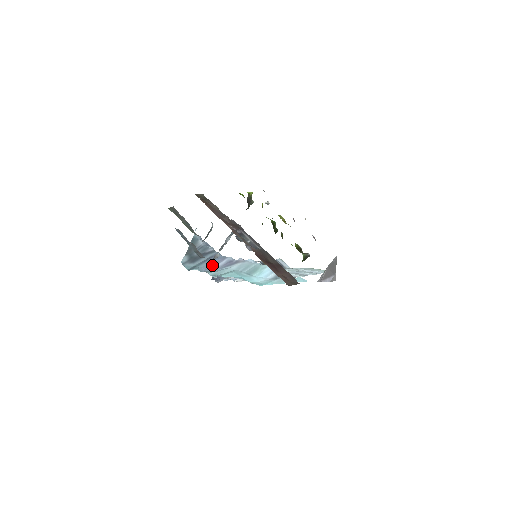
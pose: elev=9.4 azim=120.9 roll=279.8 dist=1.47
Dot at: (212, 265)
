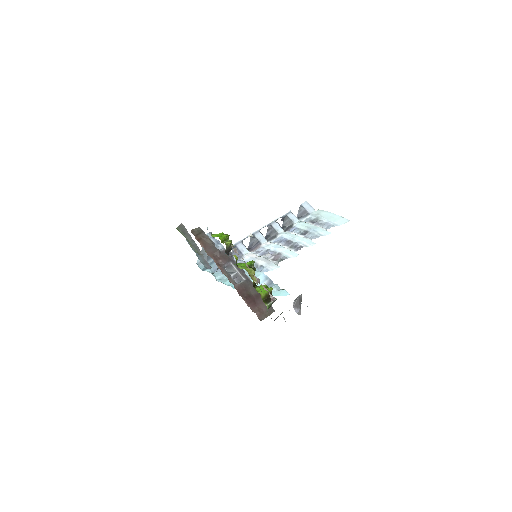
Dot at: occluded
